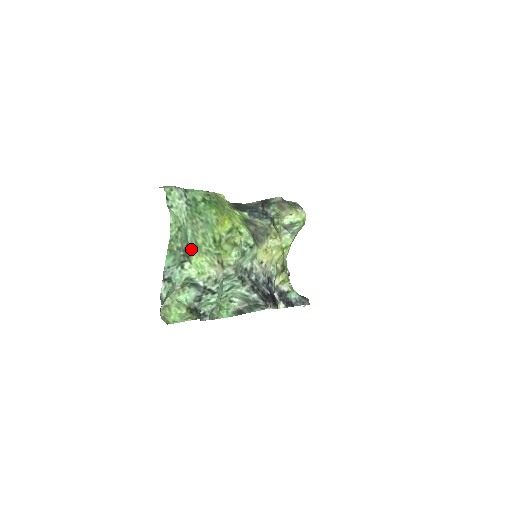
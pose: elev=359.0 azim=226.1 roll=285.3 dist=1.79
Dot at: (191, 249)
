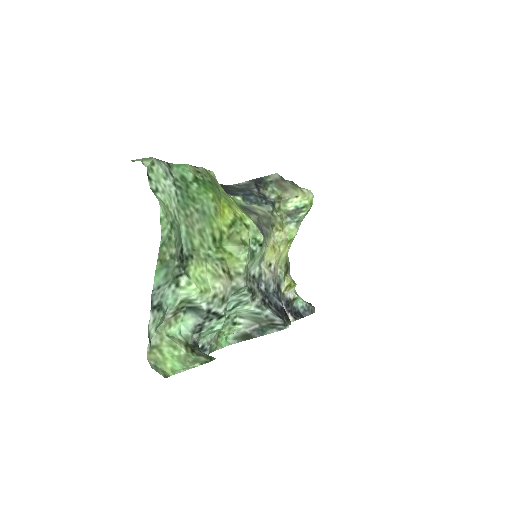
Dot at: (187, 255)
